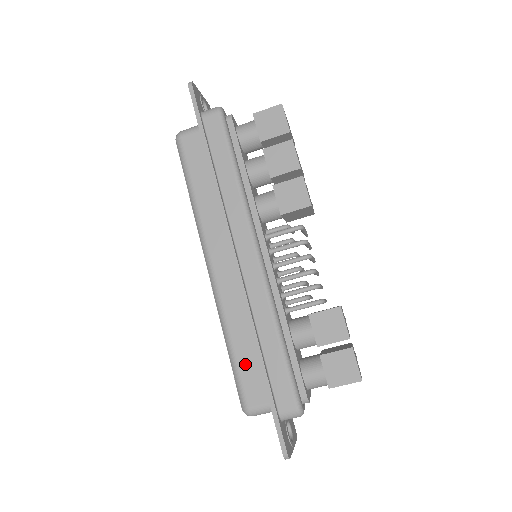
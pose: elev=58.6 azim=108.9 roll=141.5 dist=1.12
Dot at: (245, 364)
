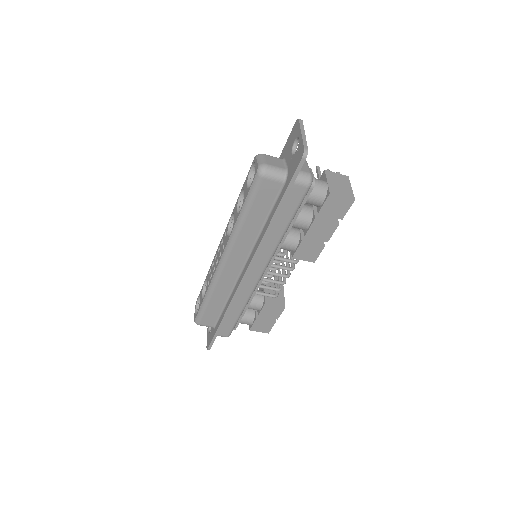
Dot at: (211, 310)
